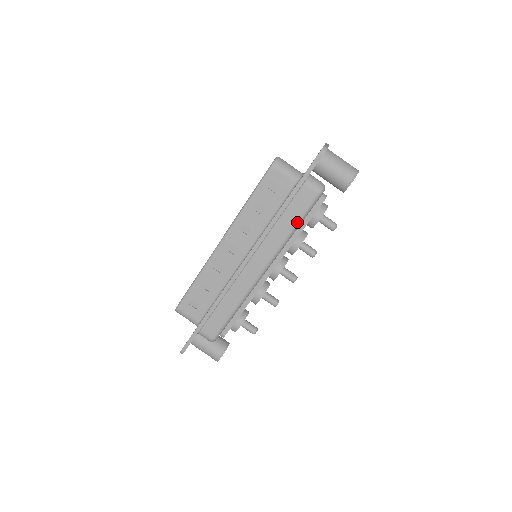
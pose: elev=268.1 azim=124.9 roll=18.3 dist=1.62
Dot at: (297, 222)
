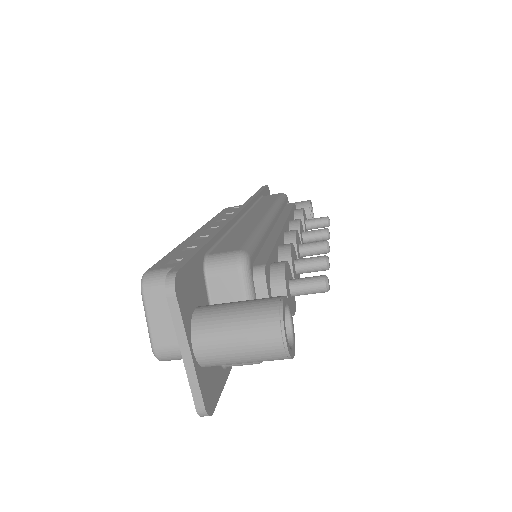
Dot at: occluded
